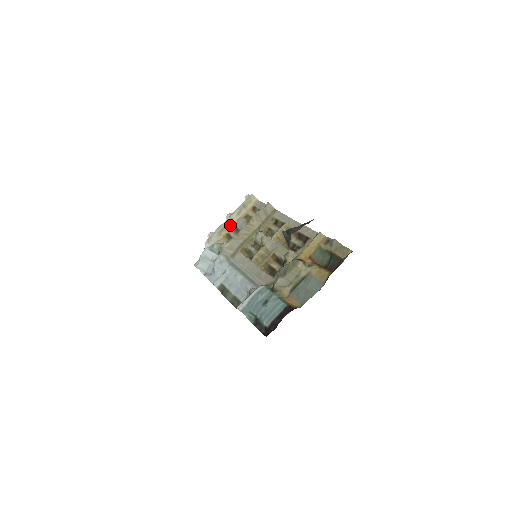
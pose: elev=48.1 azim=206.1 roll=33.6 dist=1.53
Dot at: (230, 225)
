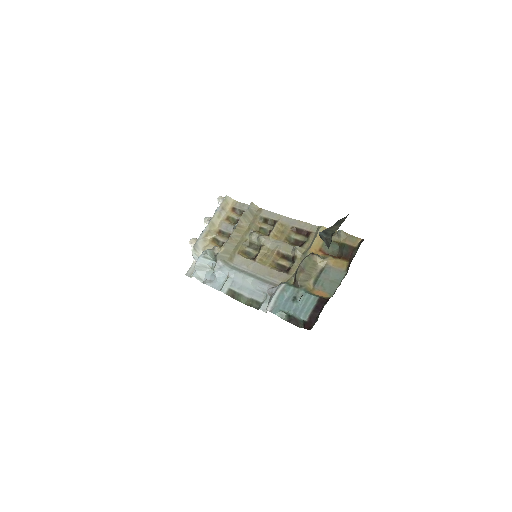
Dot at: (213, 229)
